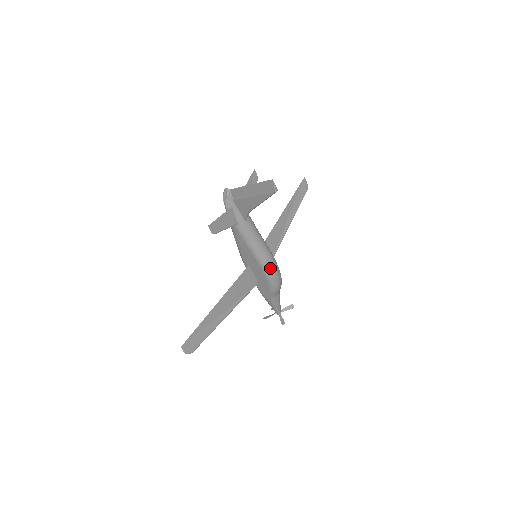
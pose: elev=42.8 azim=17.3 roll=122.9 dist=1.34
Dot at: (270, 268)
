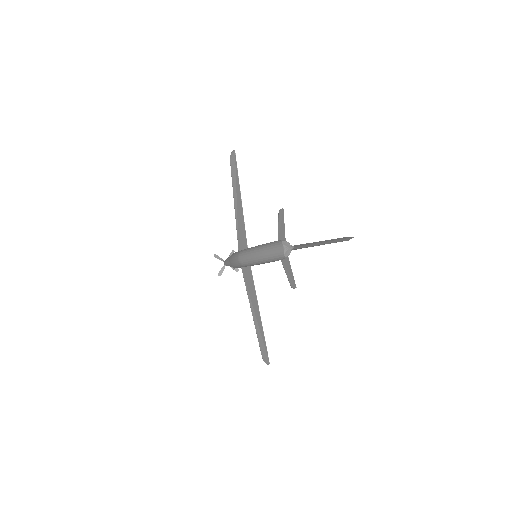
Dot at: occluded
